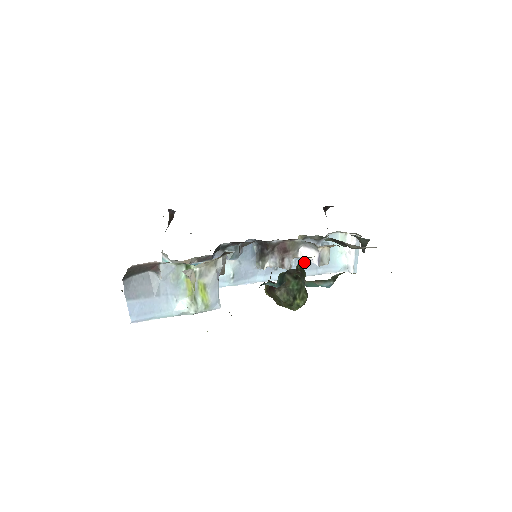
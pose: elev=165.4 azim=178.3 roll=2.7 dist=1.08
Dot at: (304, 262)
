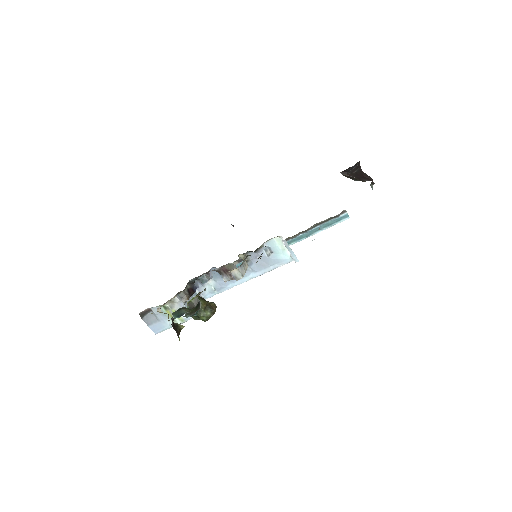
Dot at: (258, 266)
